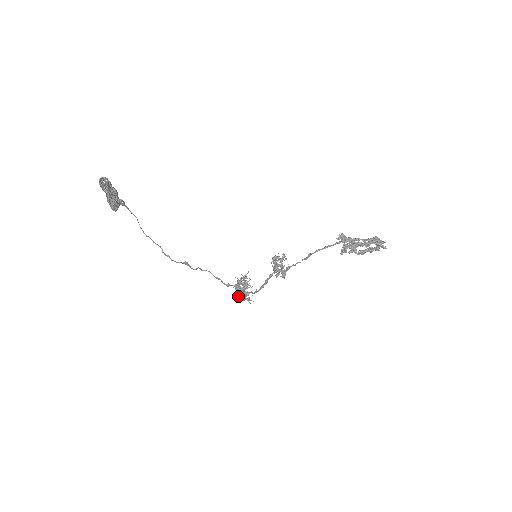
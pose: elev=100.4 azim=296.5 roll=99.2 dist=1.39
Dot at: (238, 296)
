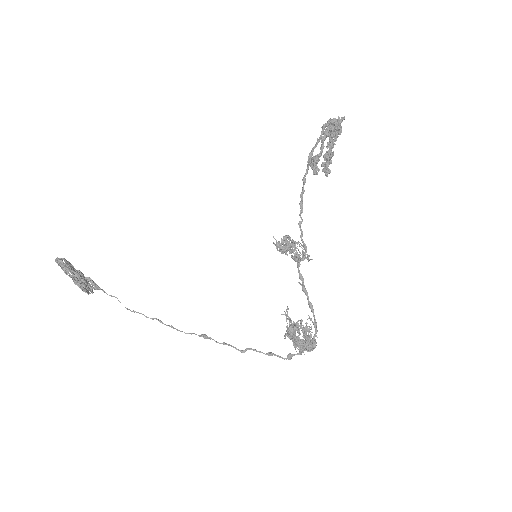
Dot at: (296, 343)
